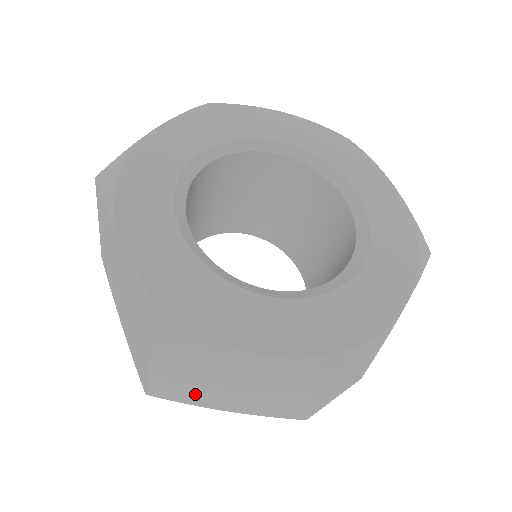
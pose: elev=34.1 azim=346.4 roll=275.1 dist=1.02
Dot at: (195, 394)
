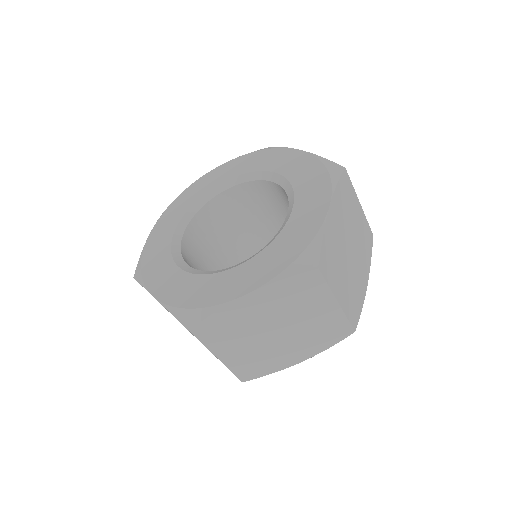
Dot at: occluded
